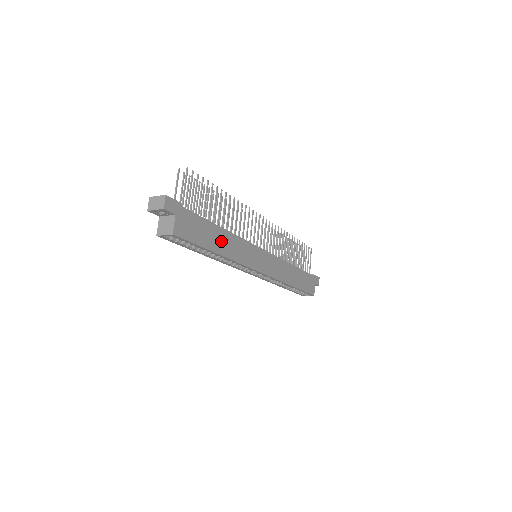
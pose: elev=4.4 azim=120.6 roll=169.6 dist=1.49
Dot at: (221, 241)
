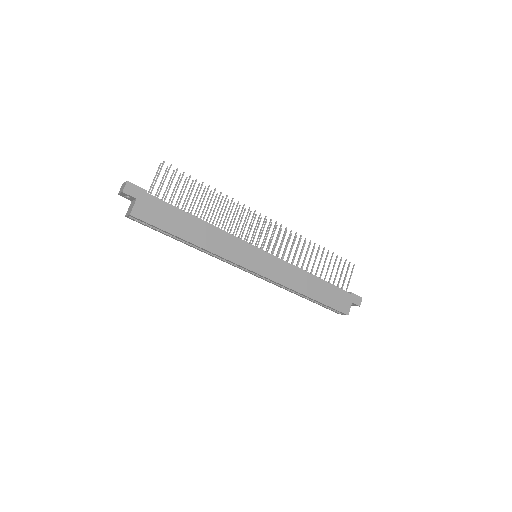
Dot at: (196, 231)
